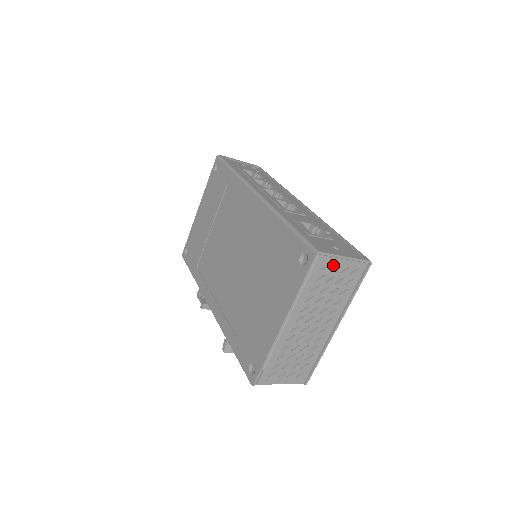
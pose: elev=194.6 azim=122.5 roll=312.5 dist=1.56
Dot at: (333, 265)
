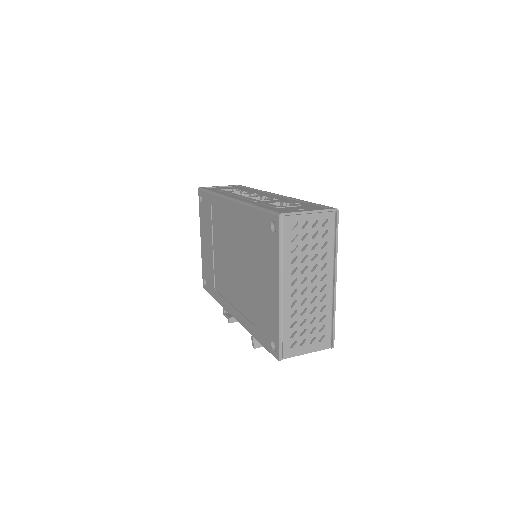
Dot at: (301, 222)
